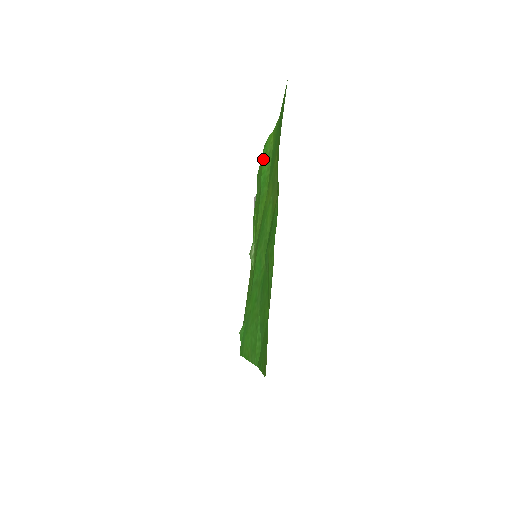
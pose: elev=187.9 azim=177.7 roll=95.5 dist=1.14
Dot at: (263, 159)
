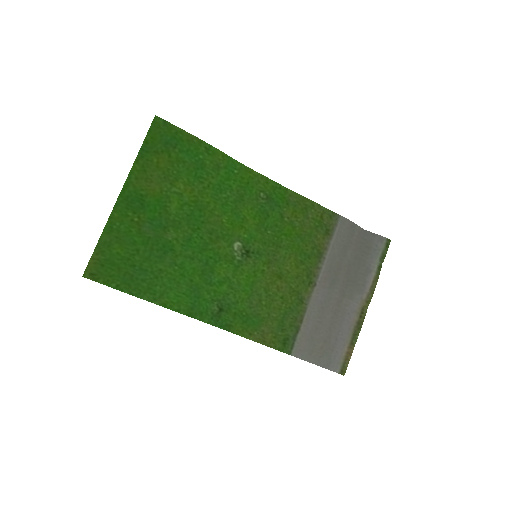
Dot at: (228, 174)
